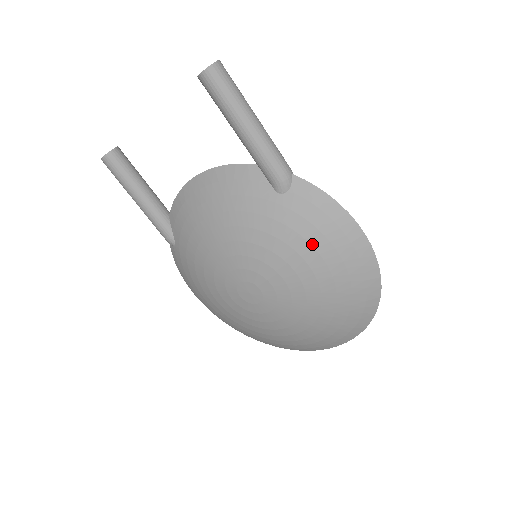
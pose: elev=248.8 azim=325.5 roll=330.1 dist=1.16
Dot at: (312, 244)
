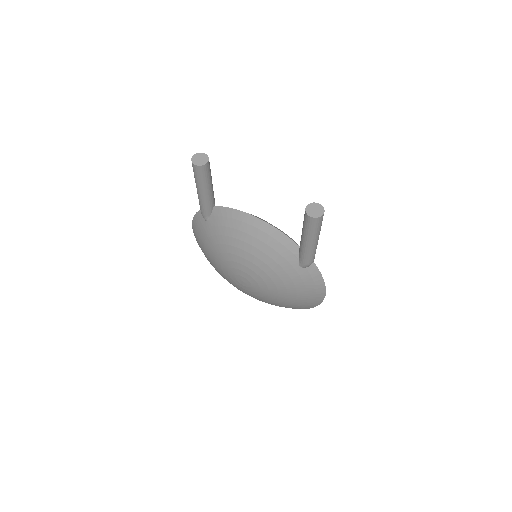
Dot at: (297, 291)
